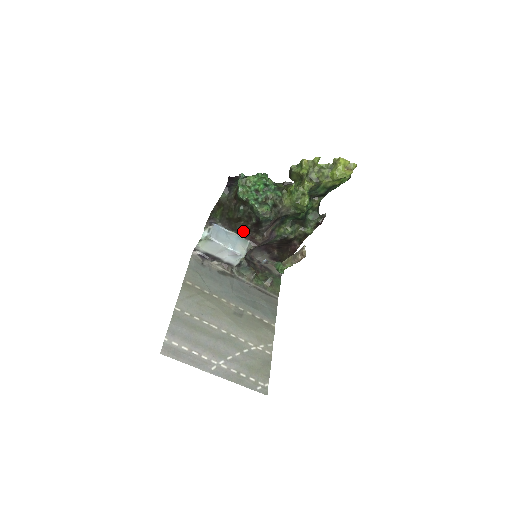
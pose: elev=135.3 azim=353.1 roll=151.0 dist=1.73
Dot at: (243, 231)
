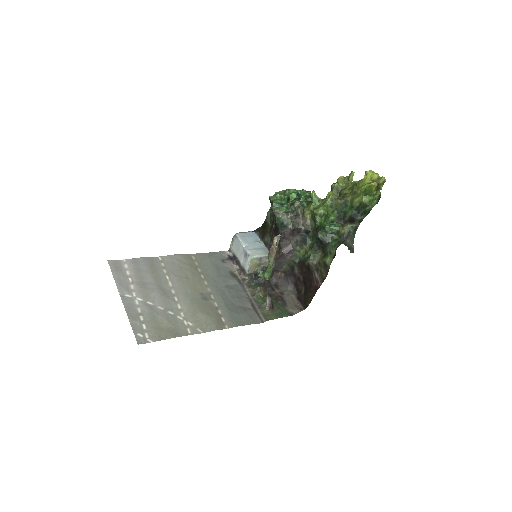
Dot at: (268, 240)
